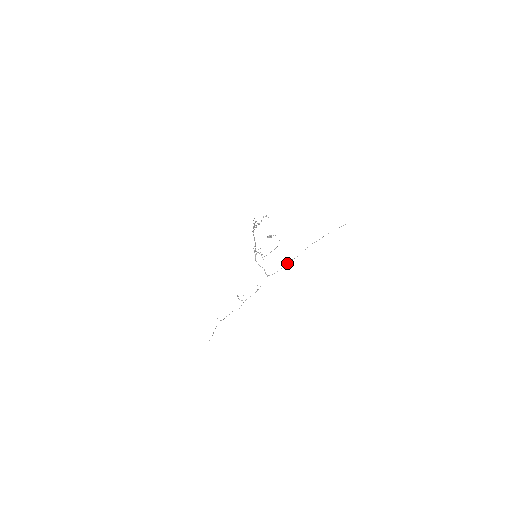
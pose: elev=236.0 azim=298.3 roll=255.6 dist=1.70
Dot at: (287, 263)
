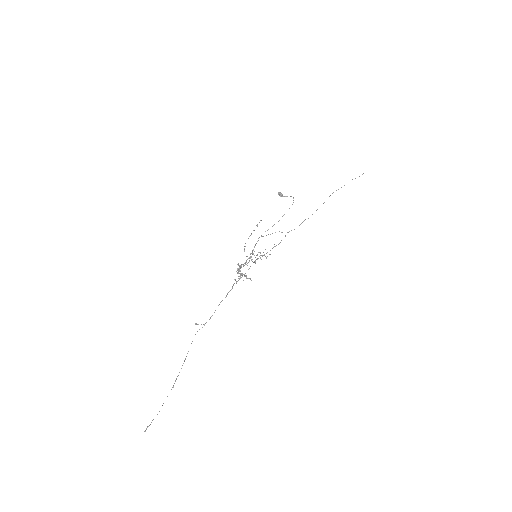
Dot at: occluded
